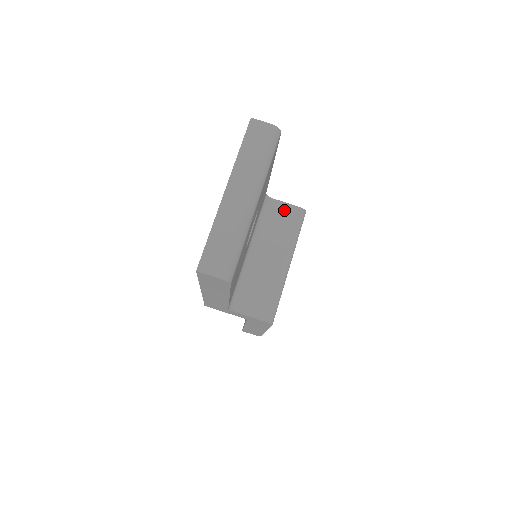
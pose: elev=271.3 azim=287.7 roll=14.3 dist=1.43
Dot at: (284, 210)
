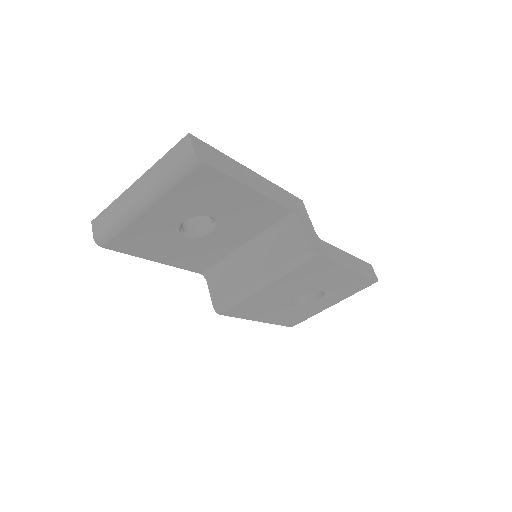
Dot at: (297, 237)
